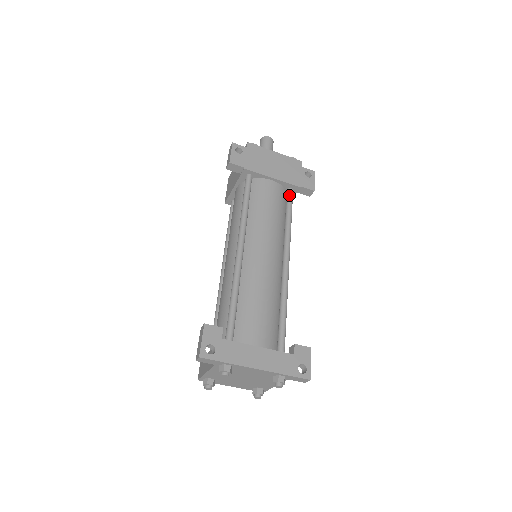
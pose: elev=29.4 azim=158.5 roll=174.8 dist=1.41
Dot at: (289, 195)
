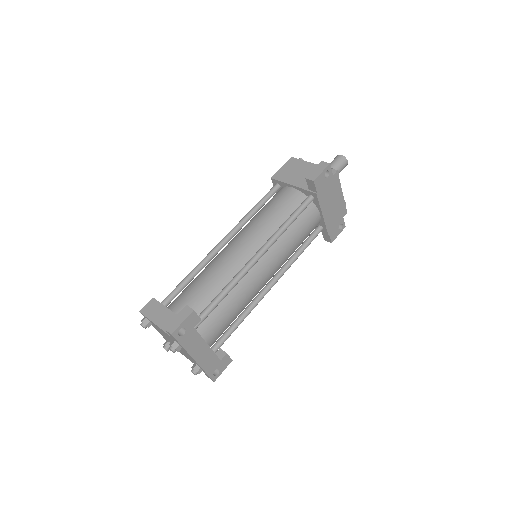
Dot at: (317, 233)
